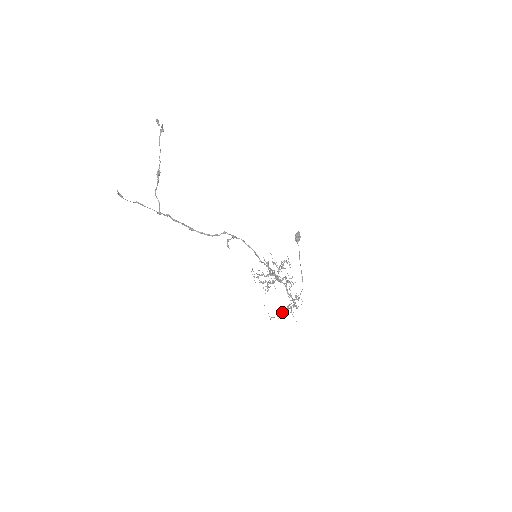
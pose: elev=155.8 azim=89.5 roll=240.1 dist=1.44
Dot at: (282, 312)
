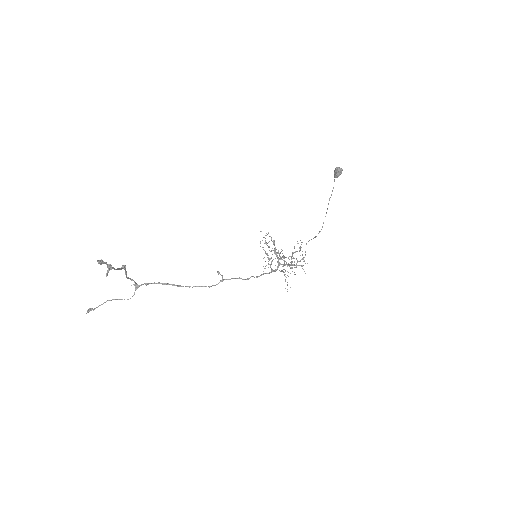
Dot at: occluded
